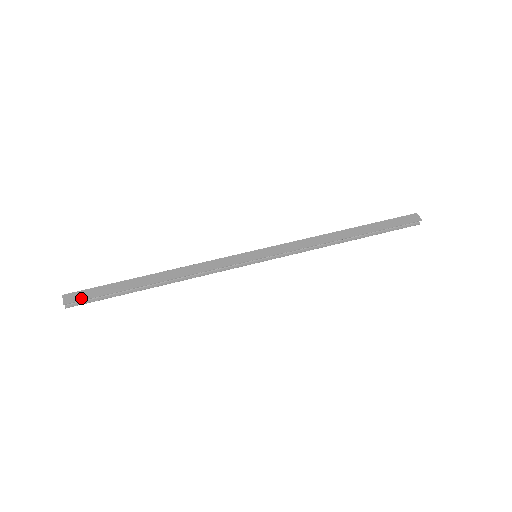
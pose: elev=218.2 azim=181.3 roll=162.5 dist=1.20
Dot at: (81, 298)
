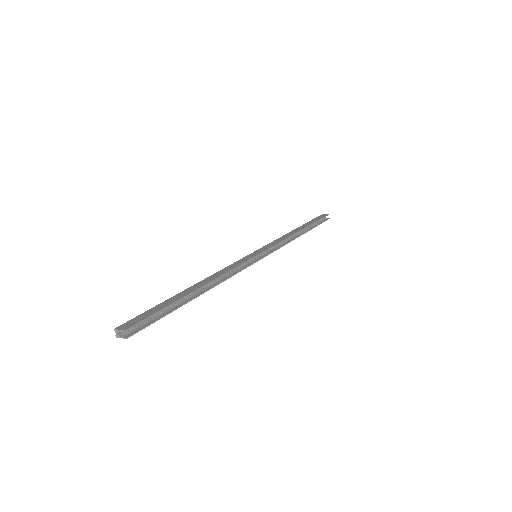
Dot at: (139, 320)
